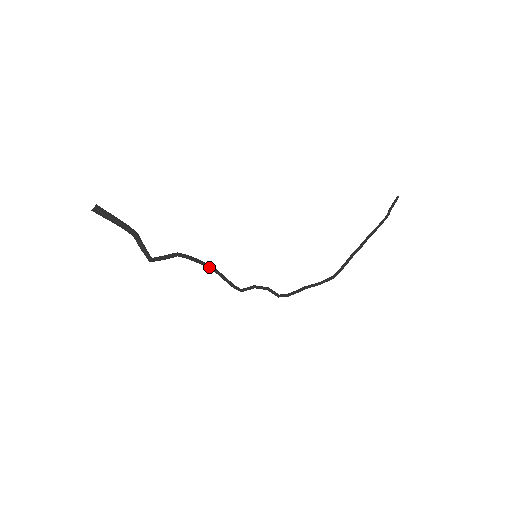
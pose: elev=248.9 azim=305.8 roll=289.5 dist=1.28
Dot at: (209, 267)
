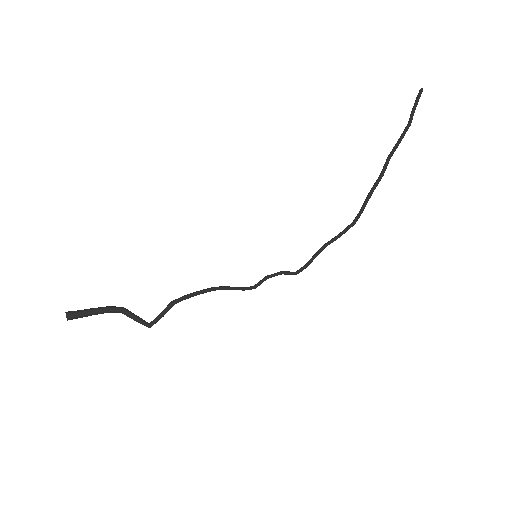
Dot at: occluded
